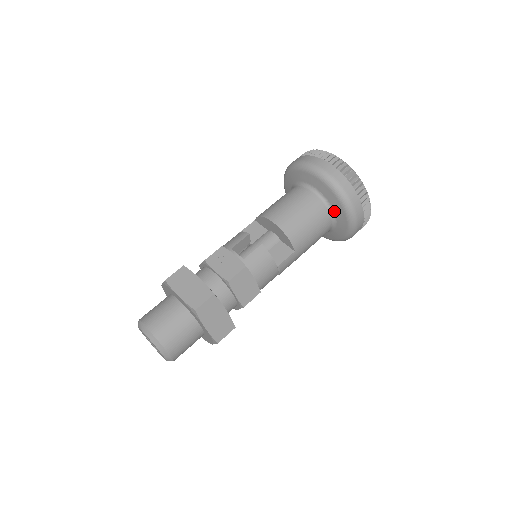
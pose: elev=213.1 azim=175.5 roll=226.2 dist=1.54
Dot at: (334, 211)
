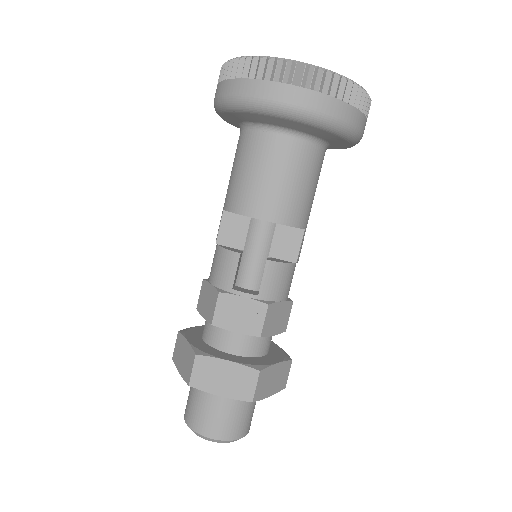
Dot at: (326, 141)
